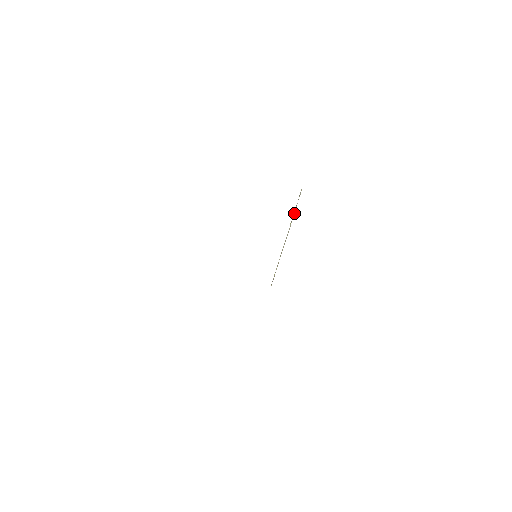
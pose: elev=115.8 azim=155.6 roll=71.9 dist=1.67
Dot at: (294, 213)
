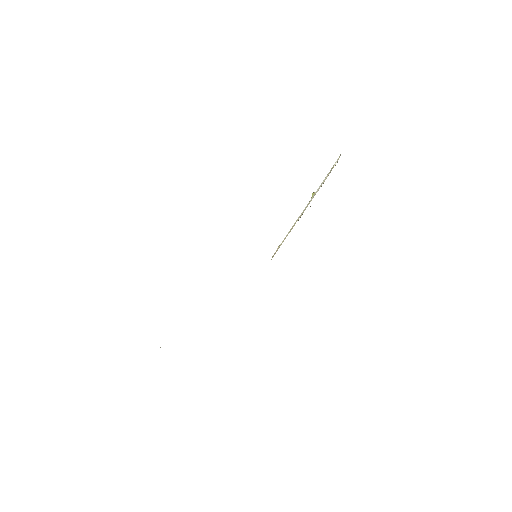
Dot at: (320, 186)
